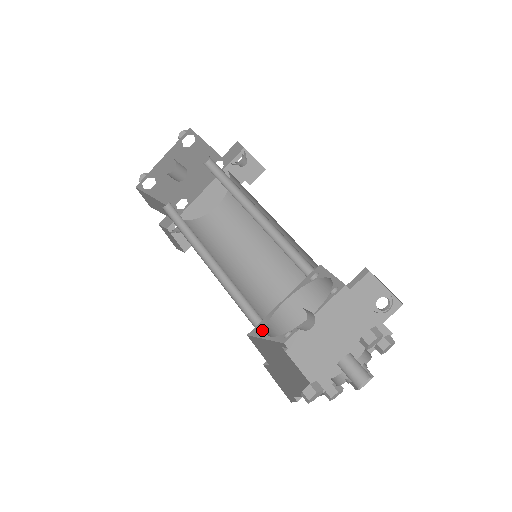
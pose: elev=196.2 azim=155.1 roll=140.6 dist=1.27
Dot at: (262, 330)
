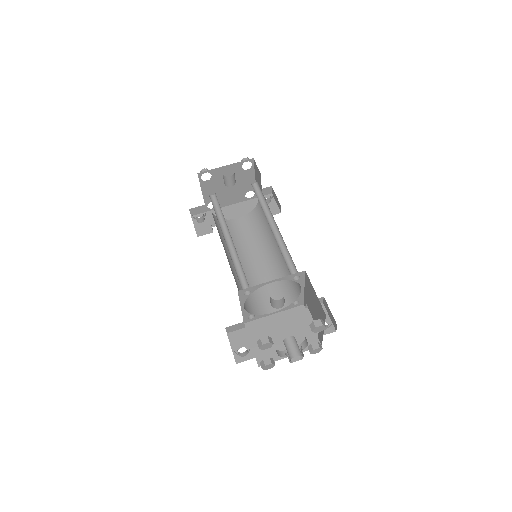
Dot at: (246, 296)
